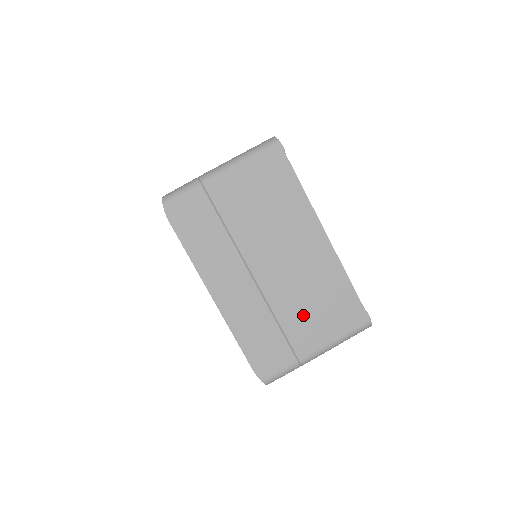
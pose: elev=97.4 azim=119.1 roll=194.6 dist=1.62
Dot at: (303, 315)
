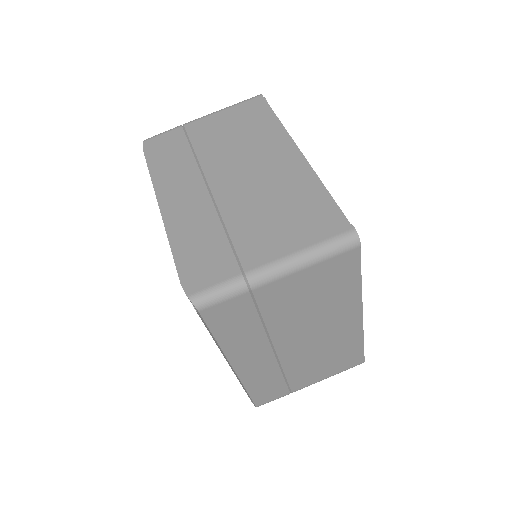
Dot at: (259, 222)
